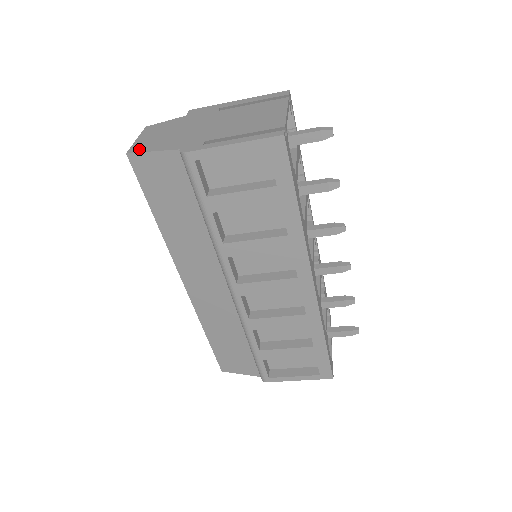
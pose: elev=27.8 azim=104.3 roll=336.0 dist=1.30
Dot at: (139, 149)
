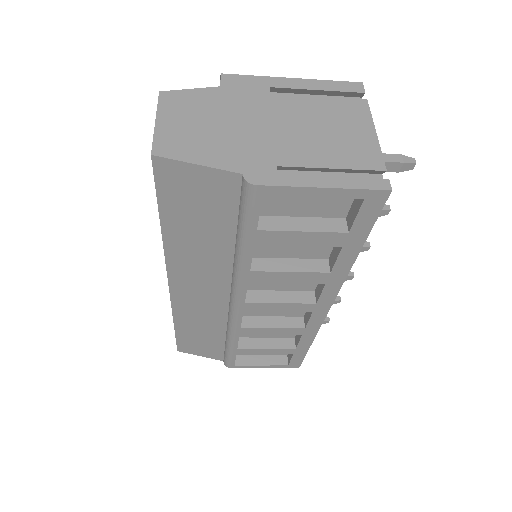
Dot at: (171, 151)
